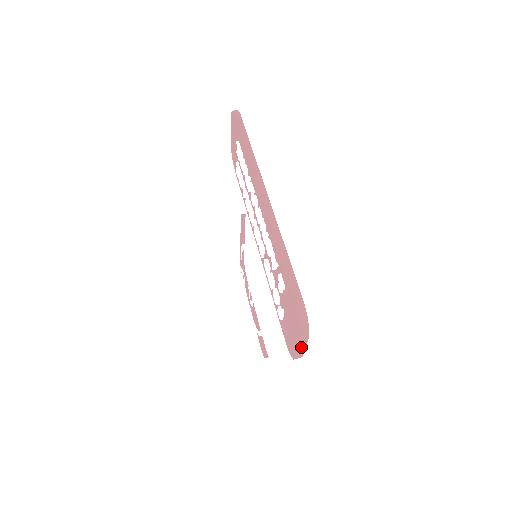
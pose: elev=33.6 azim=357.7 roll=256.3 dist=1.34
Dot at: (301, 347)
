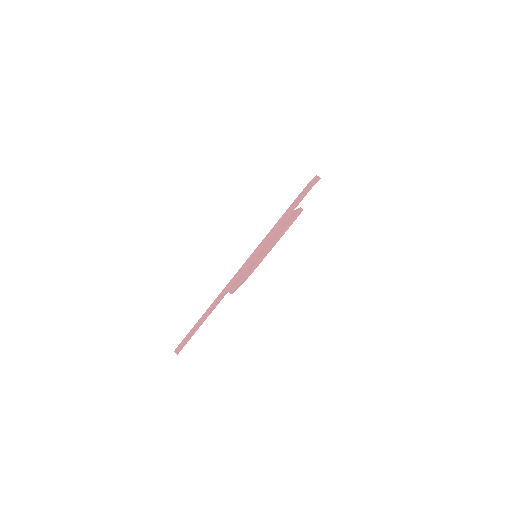
Dot at: occluded
